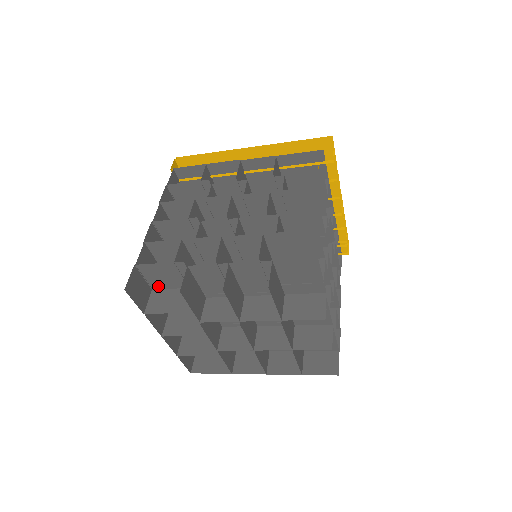
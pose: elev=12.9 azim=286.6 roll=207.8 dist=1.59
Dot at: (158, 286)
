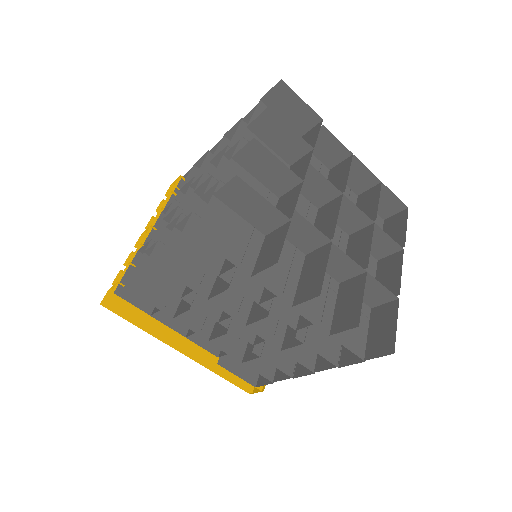
Dot at: occluded
